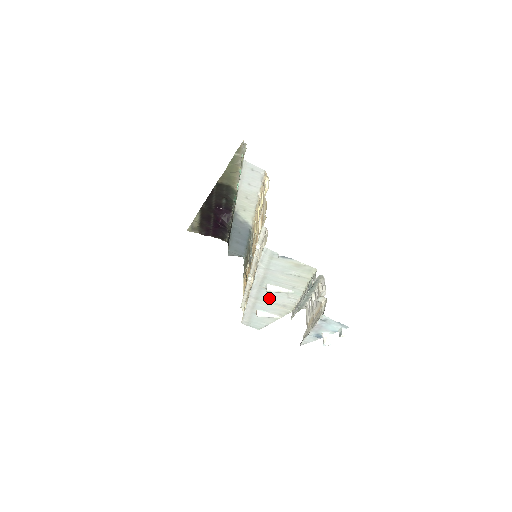
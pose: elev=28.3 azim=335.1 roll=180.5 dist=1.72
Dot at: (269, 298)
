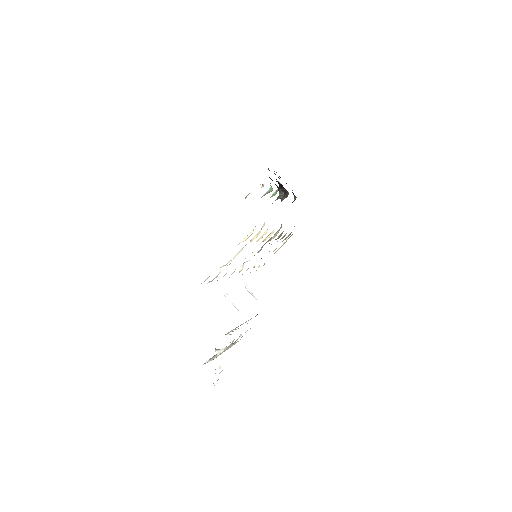
Dot at: occluded
